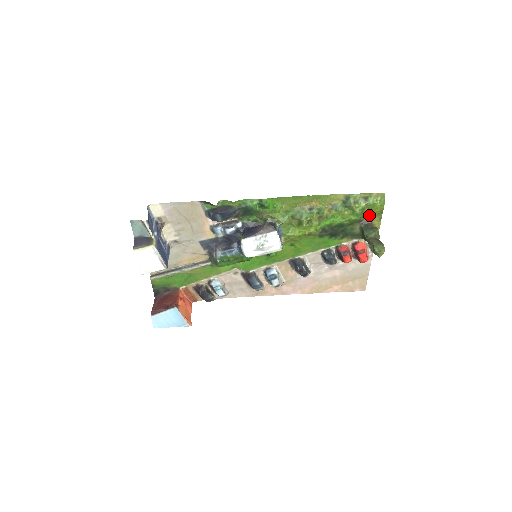
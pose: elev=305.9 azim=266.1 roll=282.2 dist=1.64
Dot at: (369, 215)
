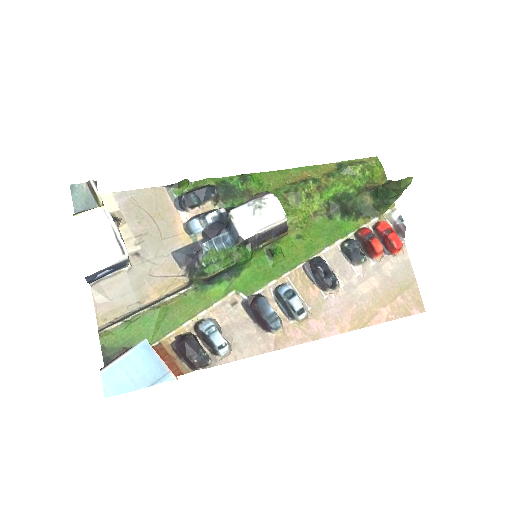
Dot at: (373, 181)
